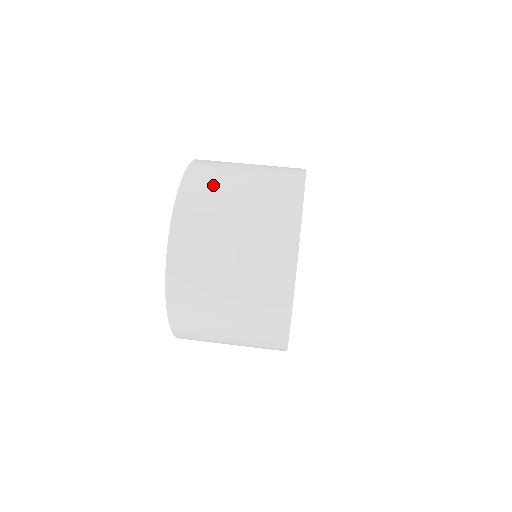
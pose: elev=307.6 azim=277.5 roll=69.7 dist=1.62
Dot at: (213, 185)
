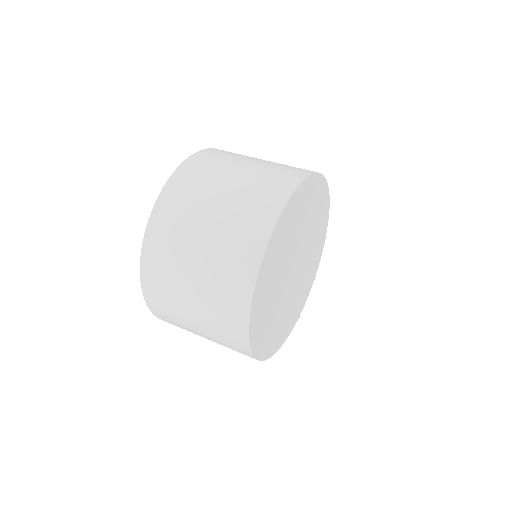
Dot at: (231, 155)
